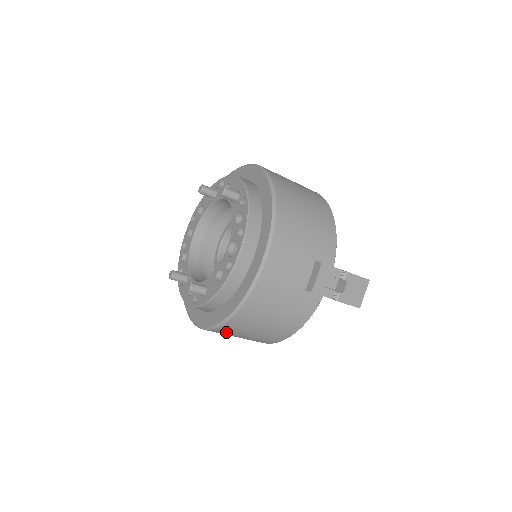
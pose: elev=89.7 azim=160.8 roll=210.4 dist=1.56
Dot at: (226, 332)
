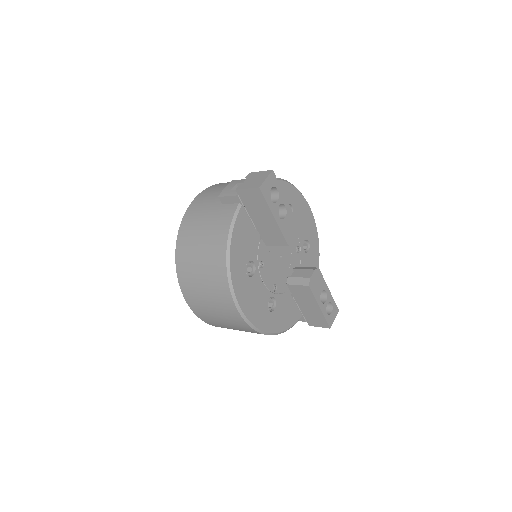
Dot at: (188, 281)
